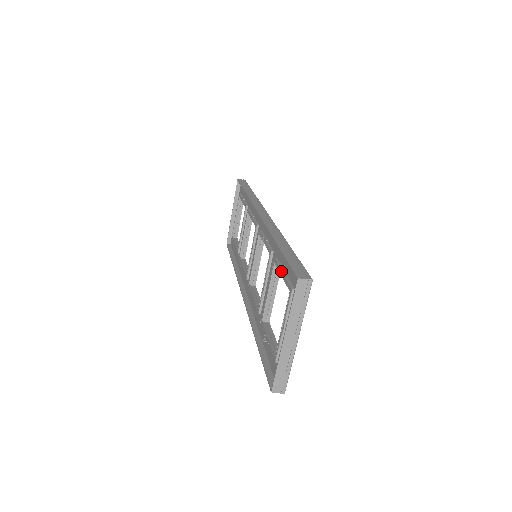
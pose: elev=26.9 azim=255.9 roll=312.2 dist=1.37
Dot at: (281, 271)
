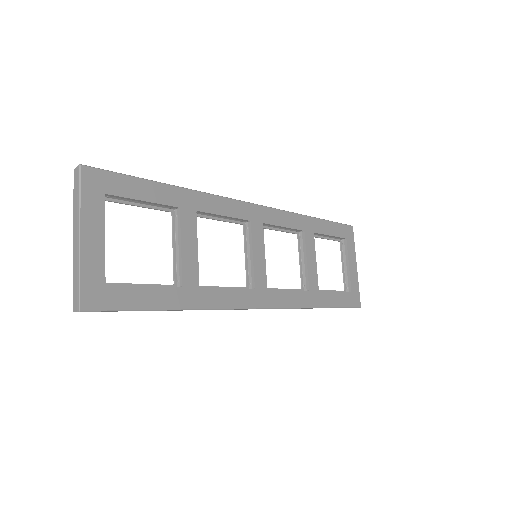
Dot at: (144, 205)
